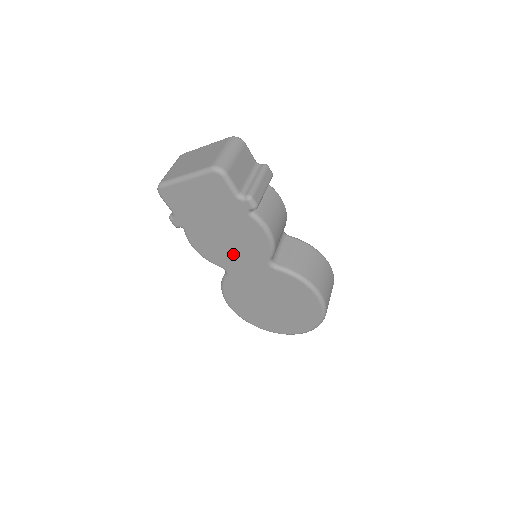
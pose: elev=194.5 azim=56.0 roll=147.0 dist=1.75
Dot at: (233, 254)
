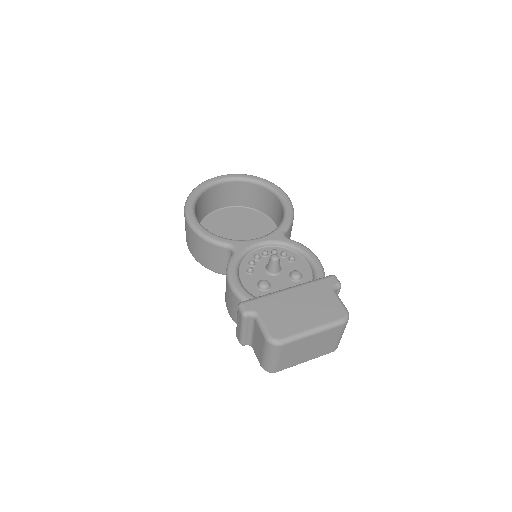
Dot at: occluded
